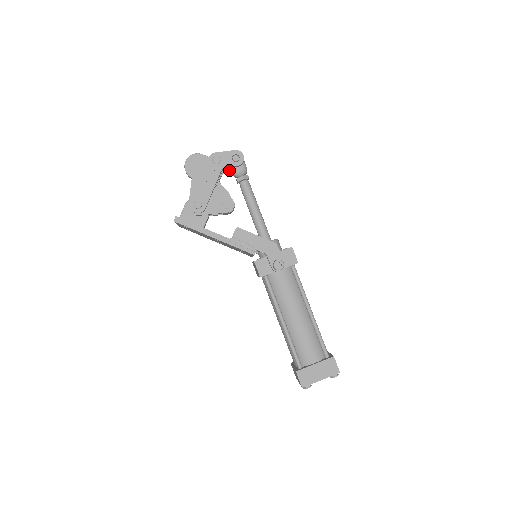
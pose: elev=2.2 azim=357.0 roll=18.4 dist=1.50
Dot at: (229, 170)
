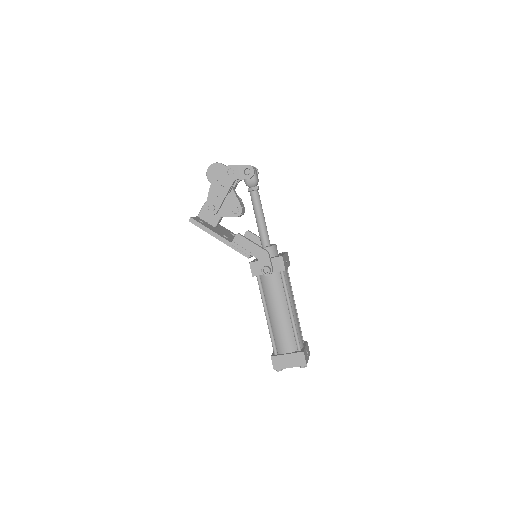
Dot at: occluded
